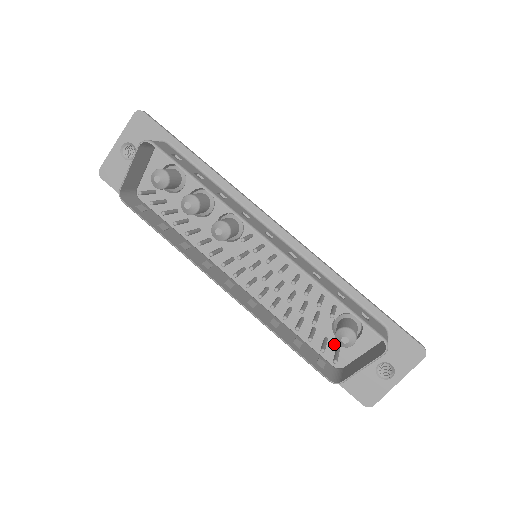
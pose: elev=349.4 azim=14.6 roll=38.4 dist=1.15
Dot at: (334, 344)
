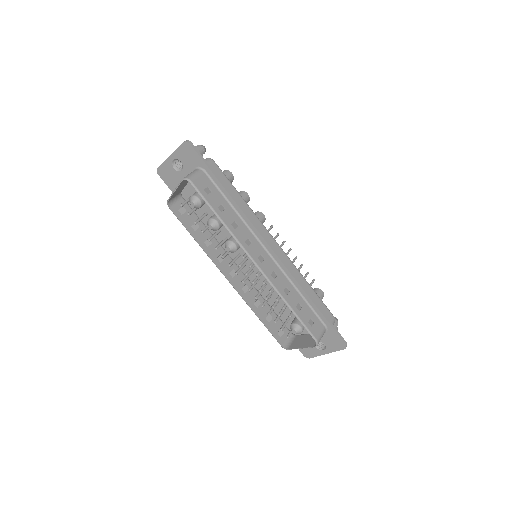
Dot at: occluded
